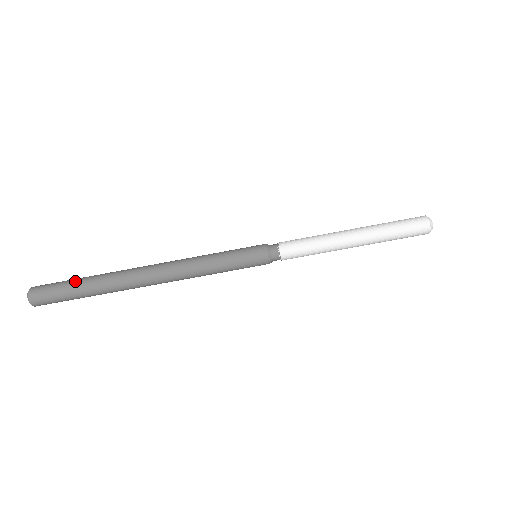
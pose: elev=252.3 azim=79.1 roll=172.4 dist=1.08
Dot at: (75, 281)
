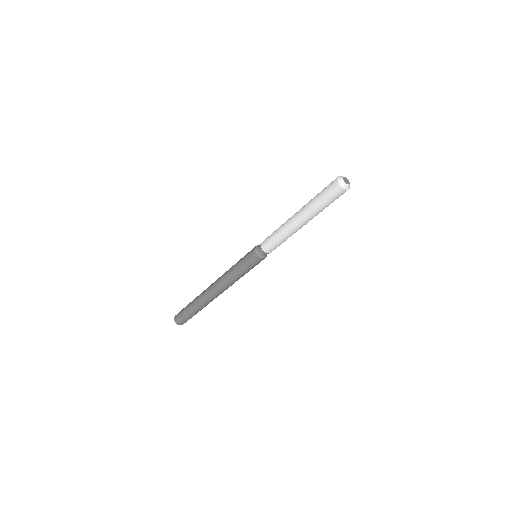
Dot at: (191, 314)
